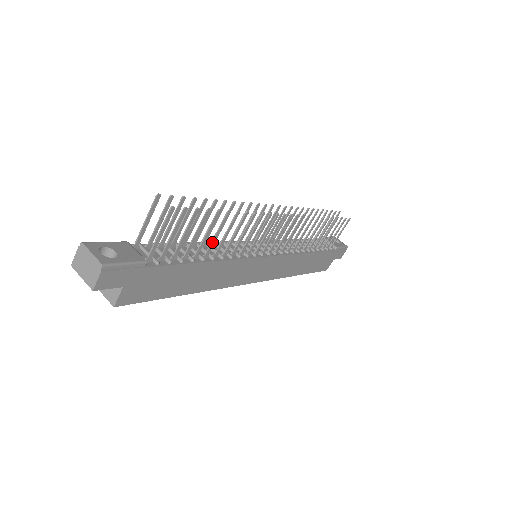
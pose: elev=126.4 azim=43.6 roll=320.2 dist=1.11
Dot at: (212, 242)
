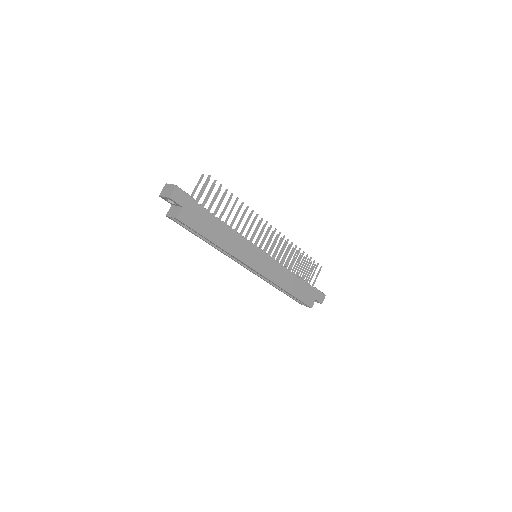
Dot at: (228, 215)
